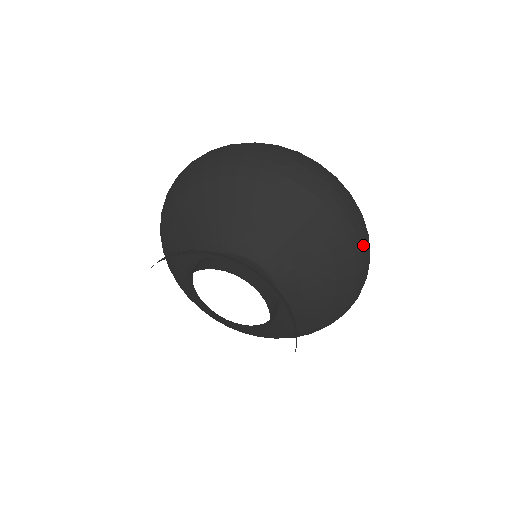
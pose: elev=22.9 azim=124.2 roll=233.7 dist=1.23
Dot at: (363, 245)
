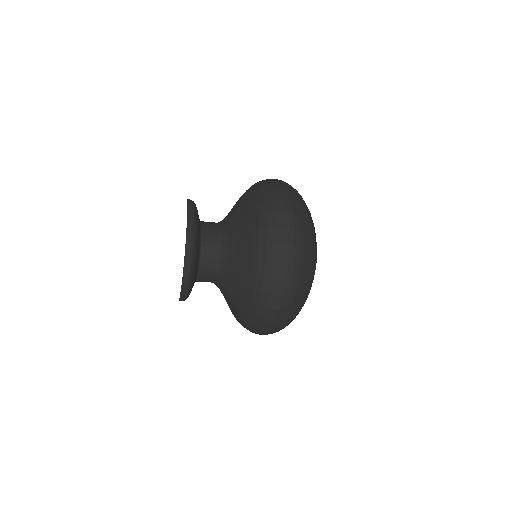
Dot at: (278, 225)
